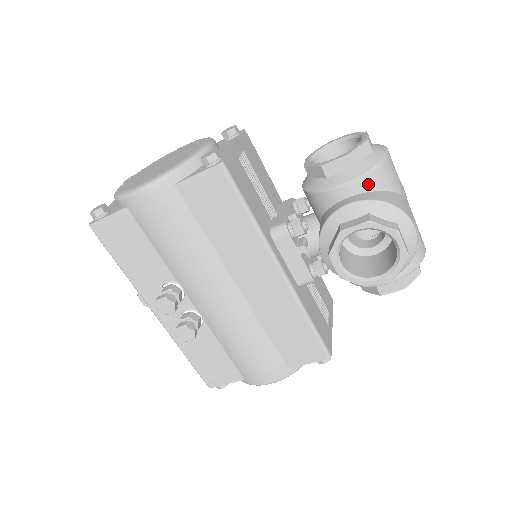
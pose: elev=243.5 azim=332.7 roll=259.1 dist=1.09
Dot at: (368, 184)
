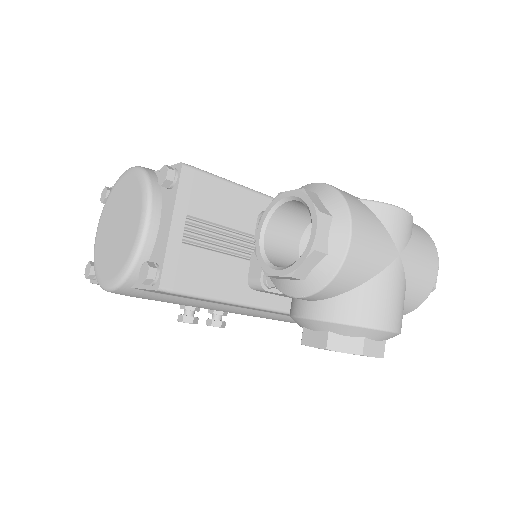
Dot at: (325, 295)
